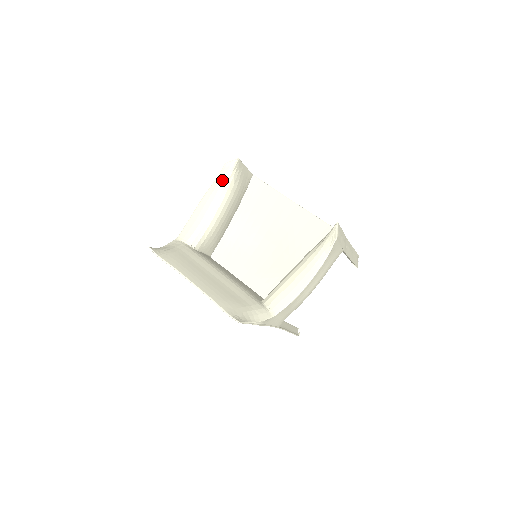
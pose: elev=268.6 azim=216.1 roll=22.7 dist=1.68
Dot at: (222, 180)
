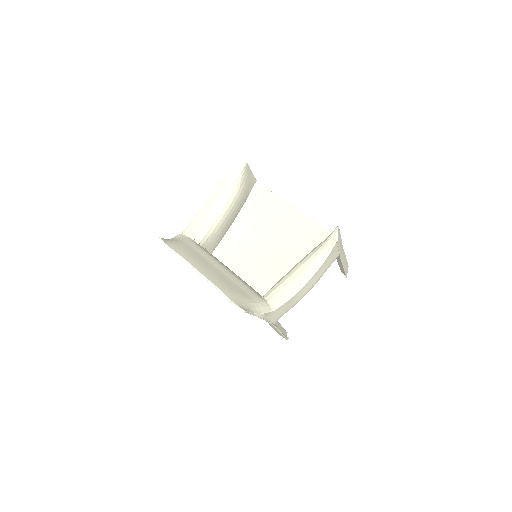
Dot at: (229, 181)
